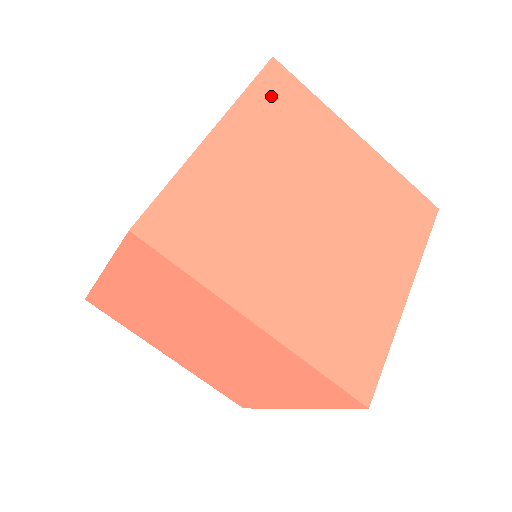
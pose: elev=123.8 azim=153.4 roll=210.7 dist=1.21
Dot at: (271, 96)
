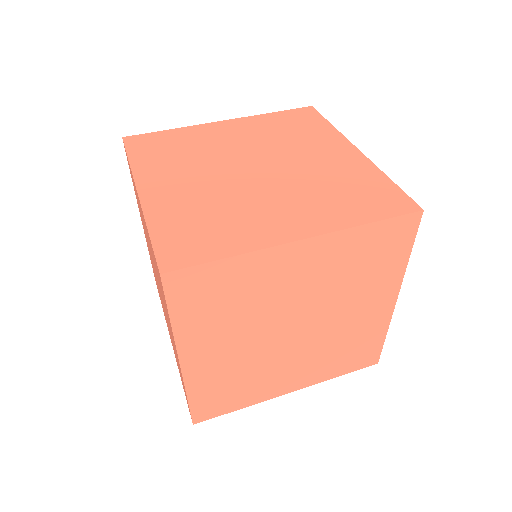
Dot at: occluded
